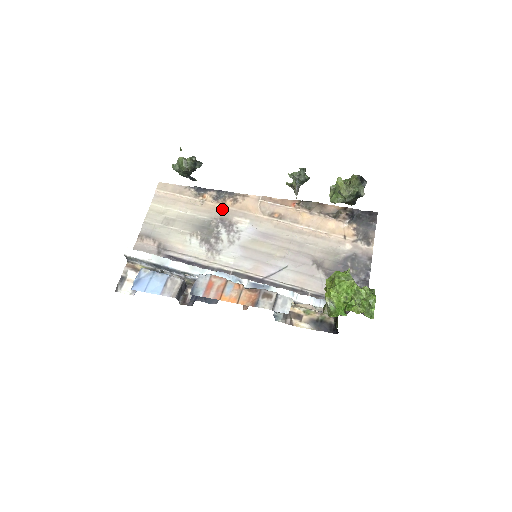
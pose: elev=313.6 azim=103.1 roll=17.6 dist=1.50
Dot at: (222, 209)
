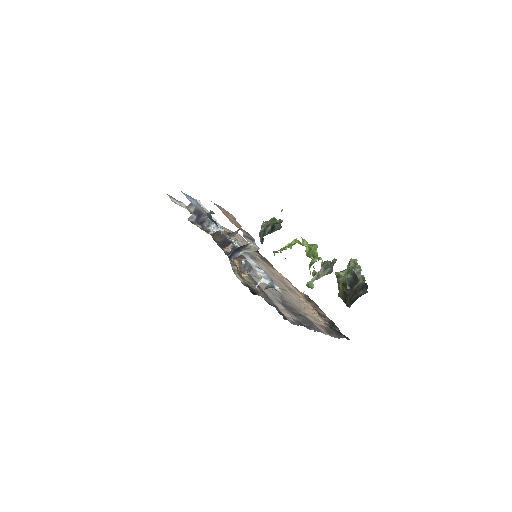
Dot at: (259, 258)
